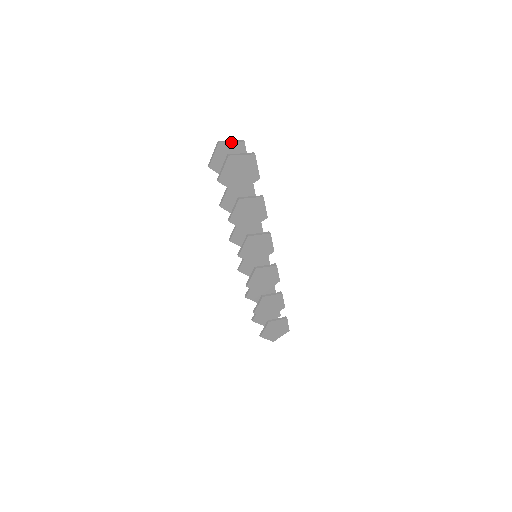
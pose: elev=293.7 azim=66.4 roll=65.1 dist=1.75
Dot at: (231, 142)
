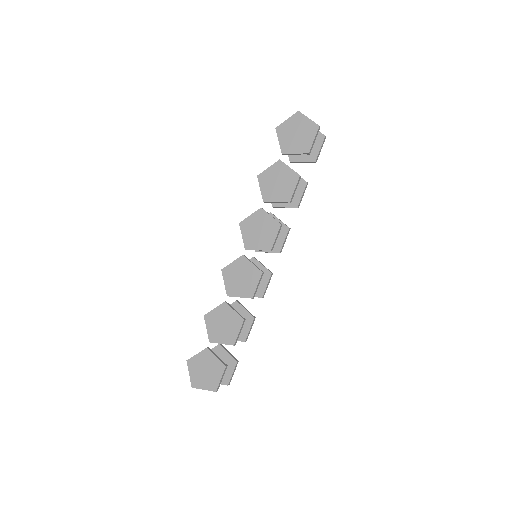
Dot at: occluded
